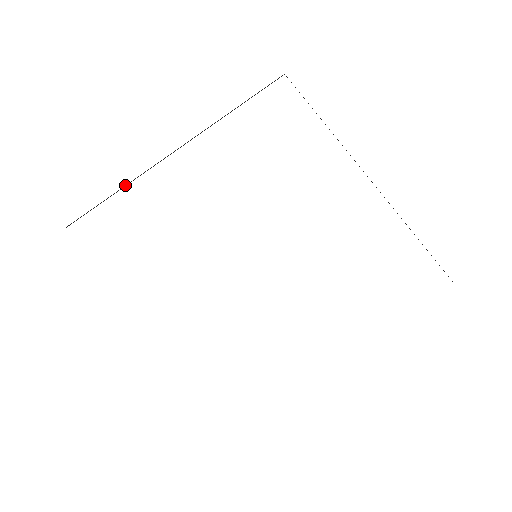
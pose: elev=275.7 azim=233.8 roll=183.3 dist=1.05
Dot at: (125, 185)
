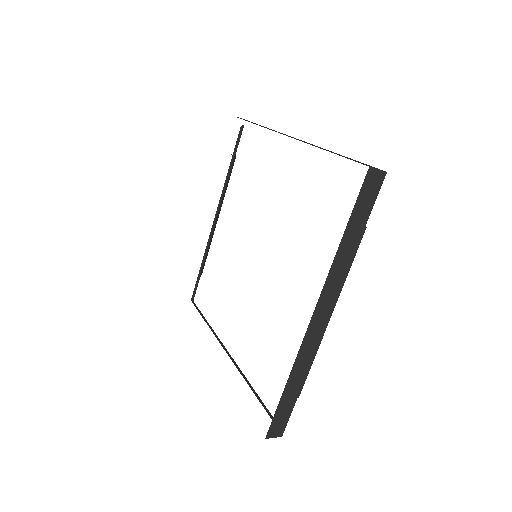
Dot at: (203, 258)
